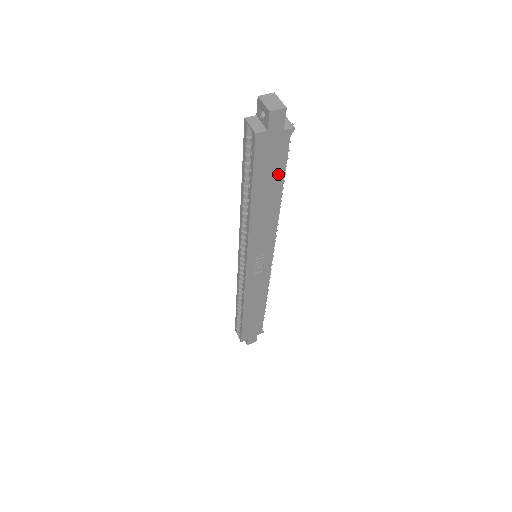
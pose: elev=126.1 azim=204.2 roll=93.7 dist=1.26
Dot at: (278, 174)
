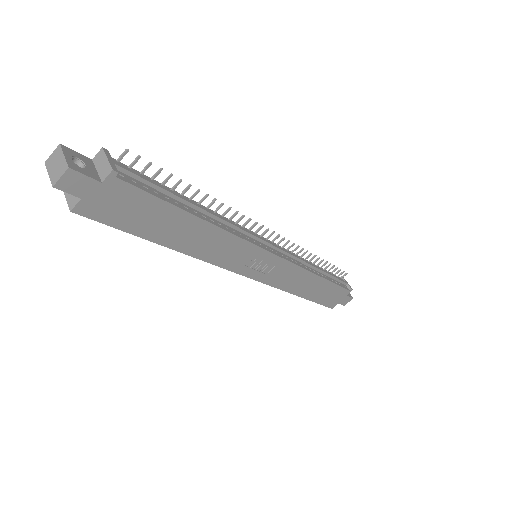
Dot at: (162, 210)
